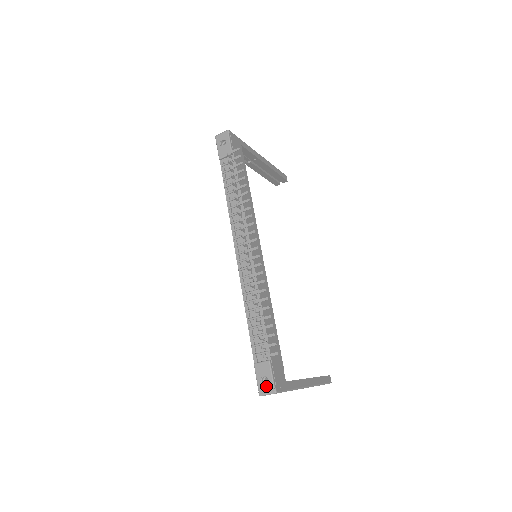
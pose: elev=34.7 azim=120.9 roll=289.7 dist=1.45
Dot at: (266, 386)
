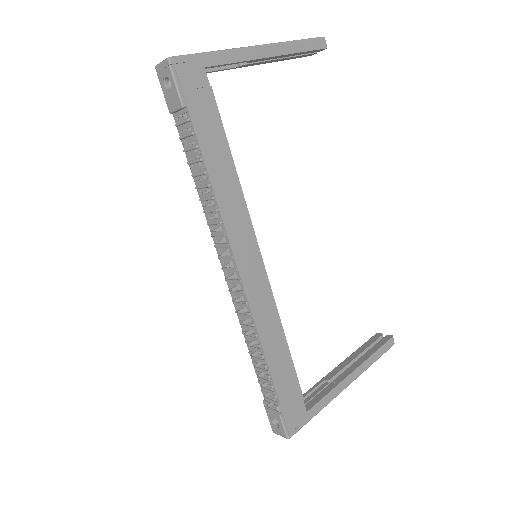
Dot at: (278, 429)
